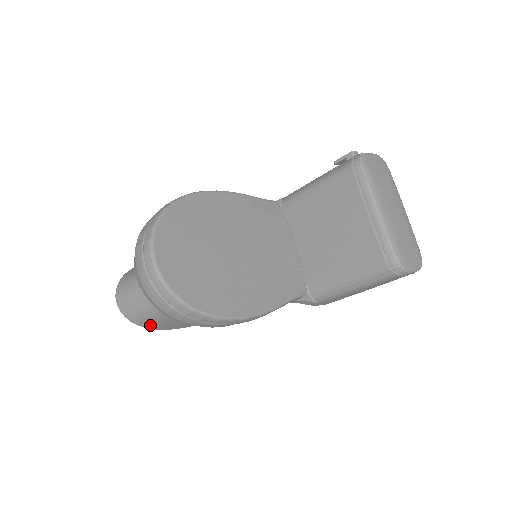
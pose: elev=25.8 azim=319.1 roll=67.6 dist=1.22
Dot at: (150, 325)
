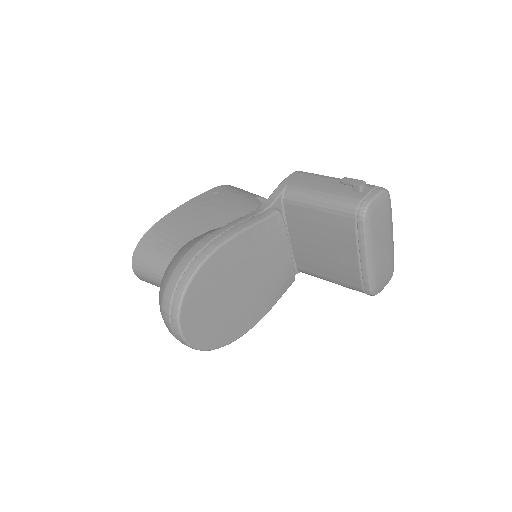
Dot at: occluded
